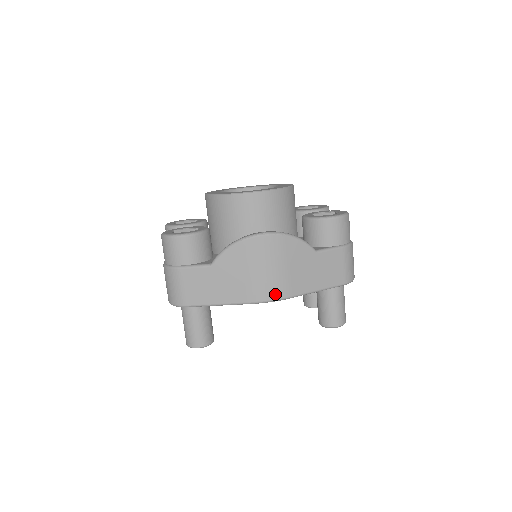
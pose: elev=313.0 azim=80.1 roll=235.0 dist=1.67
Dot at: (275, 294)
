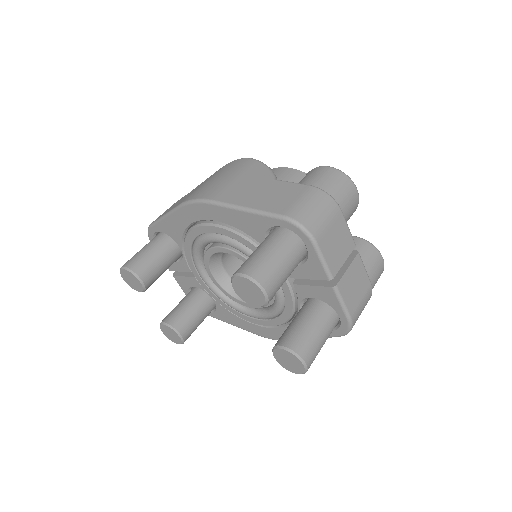
Dot at: (203, 195)
